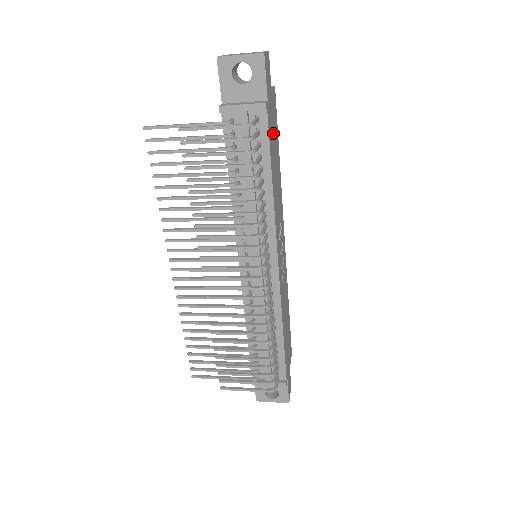
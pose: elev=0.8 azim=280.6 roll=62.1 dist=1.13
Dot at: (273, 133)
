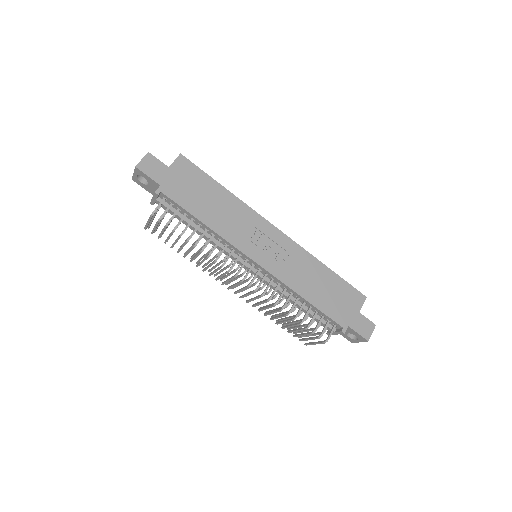
Dot at: (190, 189)
